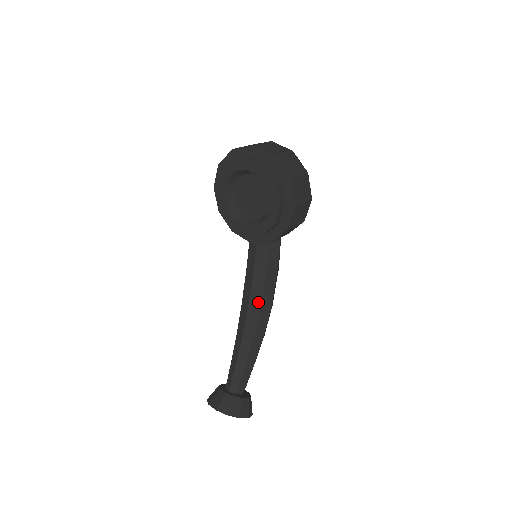
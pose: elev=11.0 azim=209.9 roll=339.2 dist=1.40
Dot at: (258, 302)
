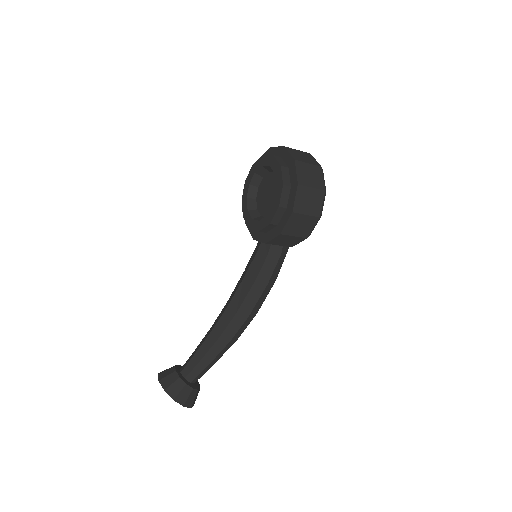
Dot at: (240, 301)
